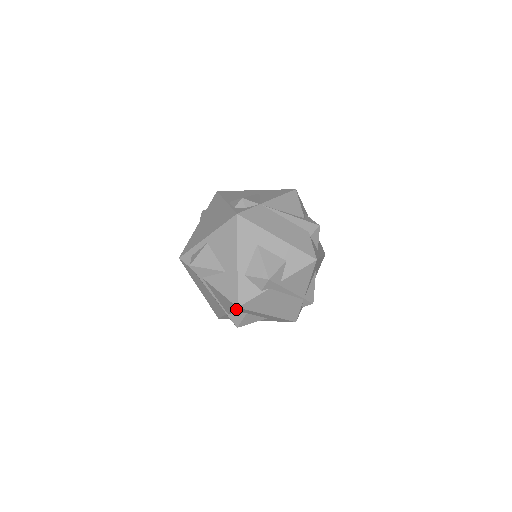
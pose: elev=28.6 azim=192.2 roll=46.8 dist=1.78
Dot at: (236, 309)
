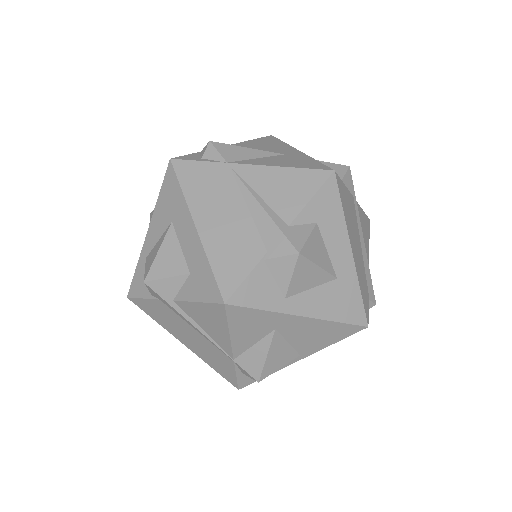
Dot at: occluded
